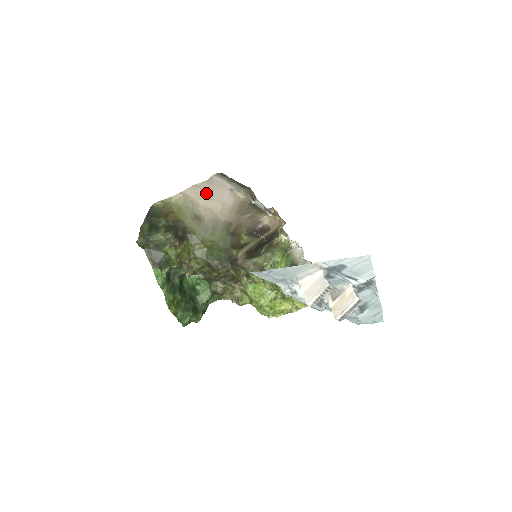
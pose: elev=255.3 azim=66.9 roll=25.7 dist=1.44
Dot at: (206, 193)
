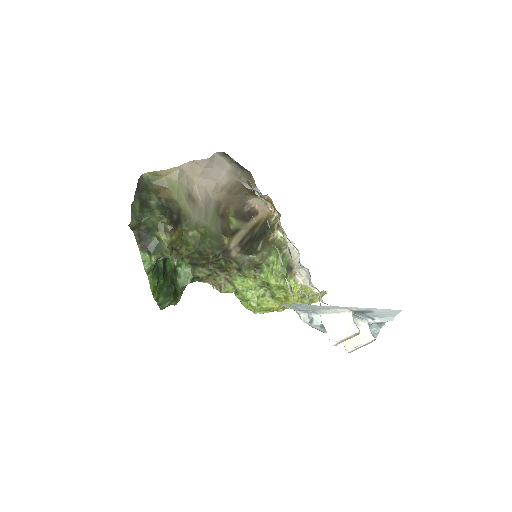
Dot at: (203, 170)
